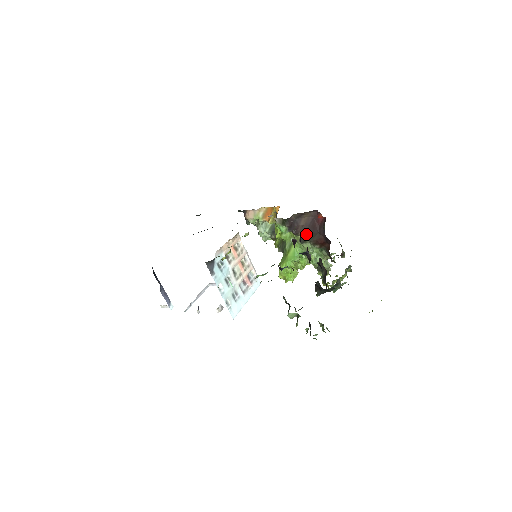
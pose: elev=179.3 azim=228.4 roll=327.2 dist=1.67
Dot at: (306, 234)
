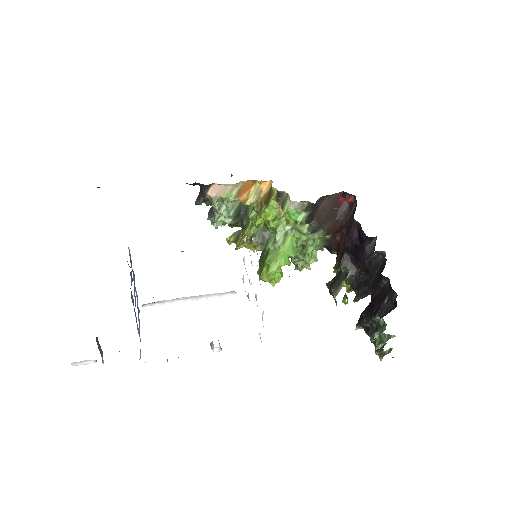
Dot at: (321, 222)
